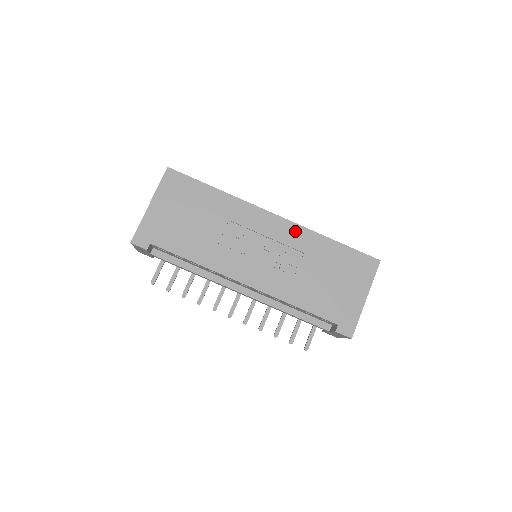
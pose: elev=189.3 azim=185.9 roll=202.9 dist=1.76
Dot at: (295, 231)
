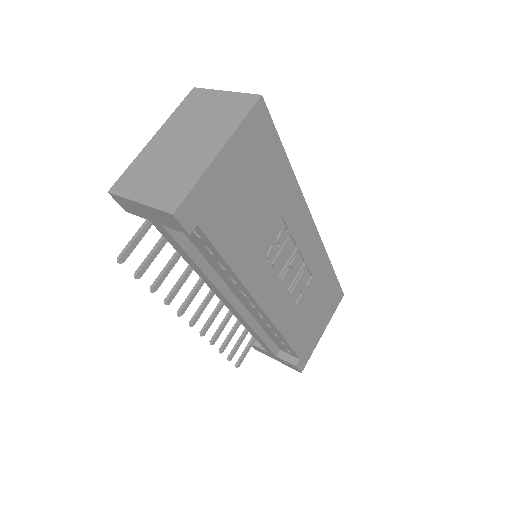
Dot at: (317, 249)
